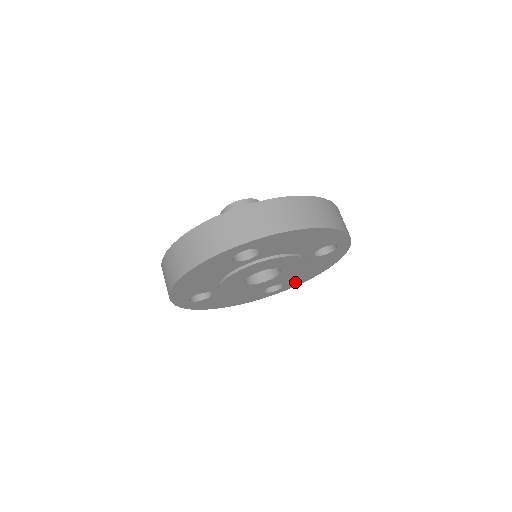
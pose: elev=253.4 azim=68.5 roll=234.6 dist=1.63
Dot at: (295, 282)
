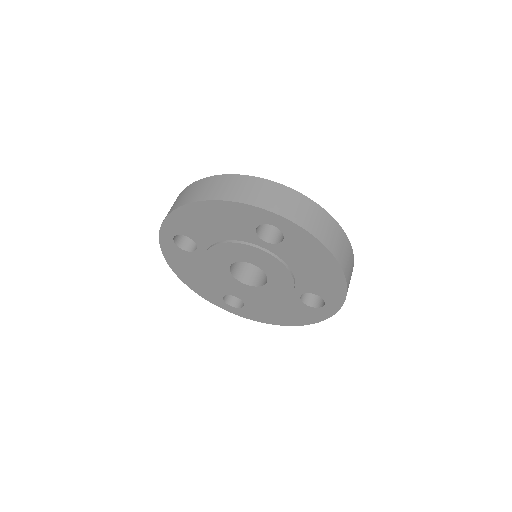
Dot at: (253, 313)
